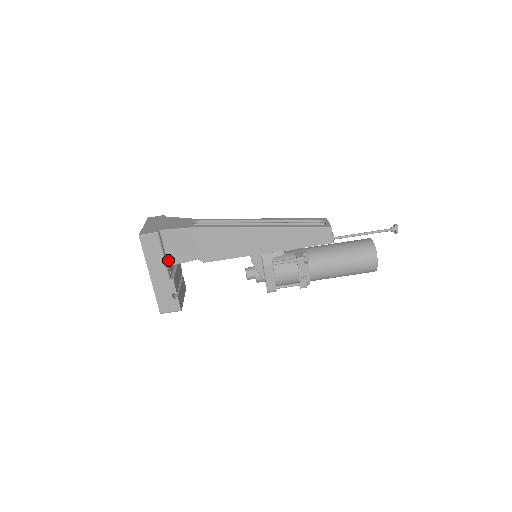
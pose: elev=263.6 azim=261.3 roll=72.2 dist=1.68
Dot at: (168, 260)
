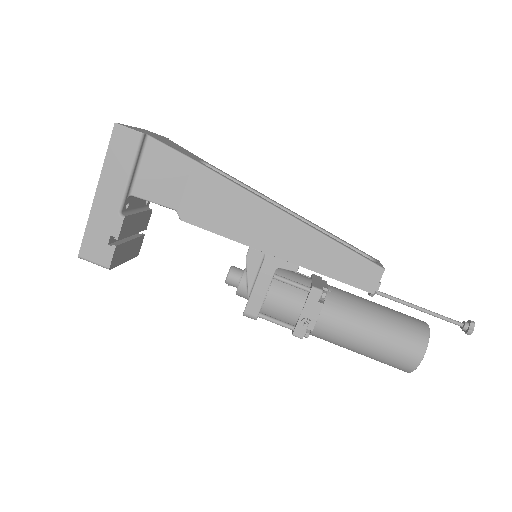
Dot at: (134, 185)
